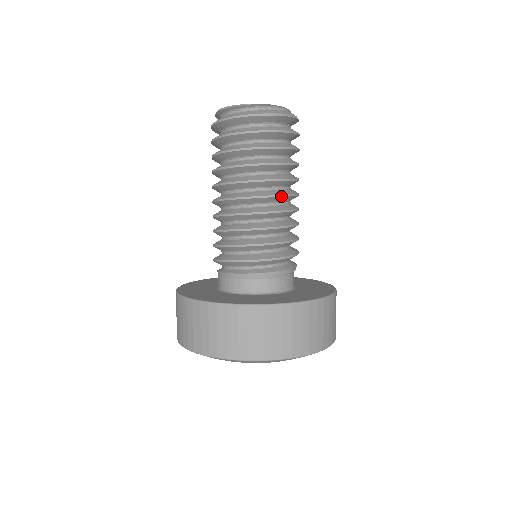
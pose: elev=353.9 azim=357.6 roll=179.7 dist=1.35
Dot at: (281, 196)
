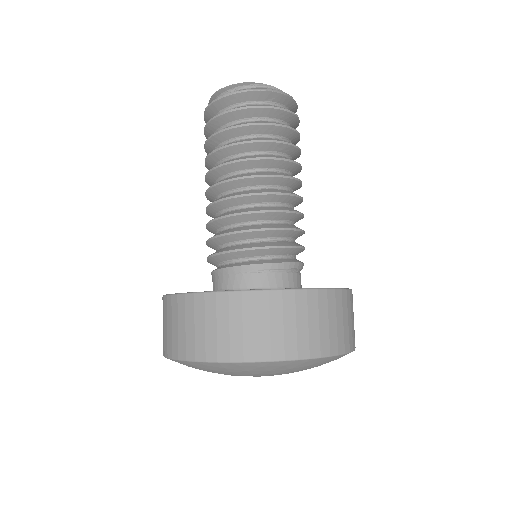
Dot at: (262, 176)
